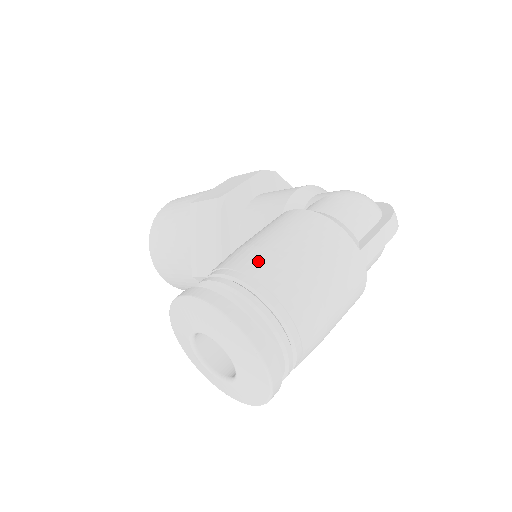
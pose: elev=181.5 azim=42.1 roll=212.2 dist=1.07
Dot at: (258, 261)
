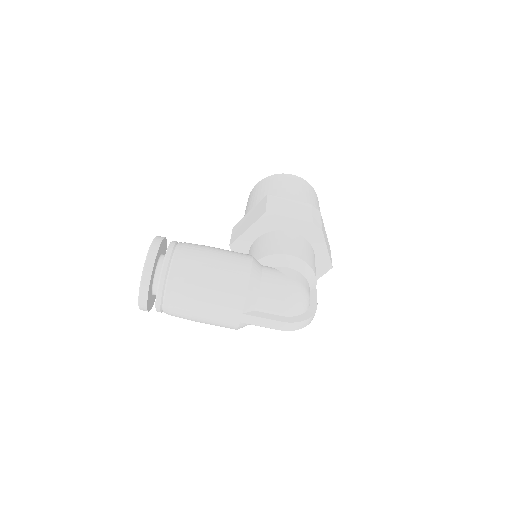
Dot at: (190, 264)
